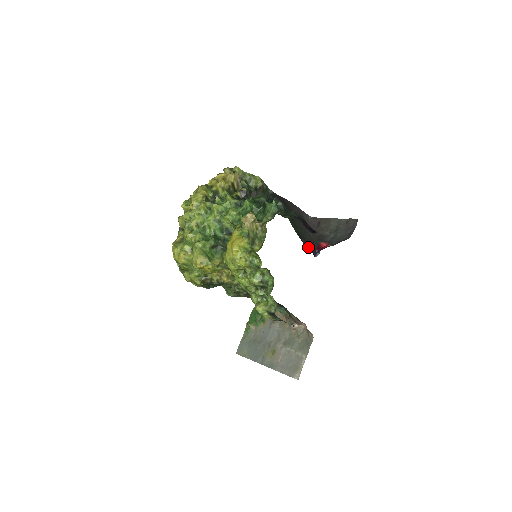
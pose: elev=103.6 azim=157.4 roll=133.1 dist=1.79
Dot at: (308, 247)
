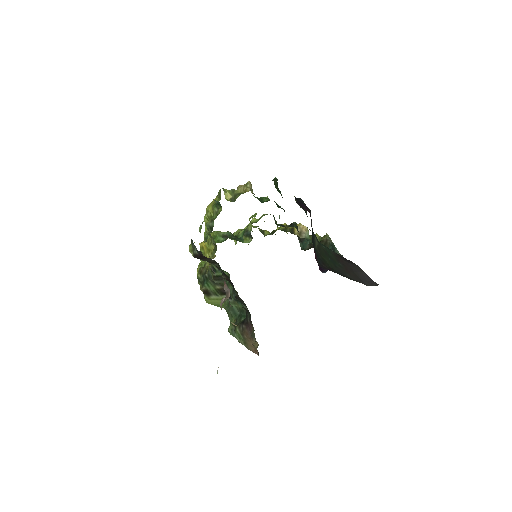
Dot at: (323, 268)
